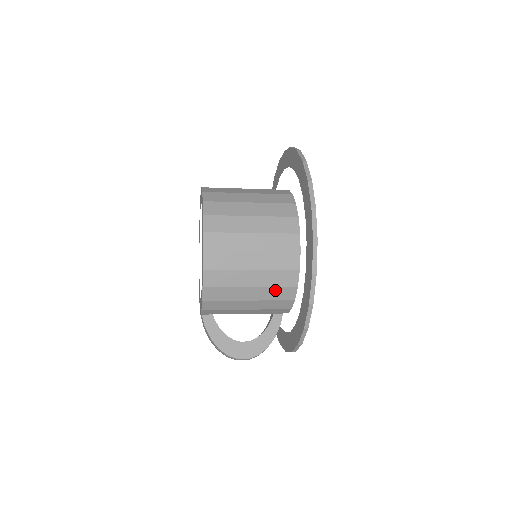
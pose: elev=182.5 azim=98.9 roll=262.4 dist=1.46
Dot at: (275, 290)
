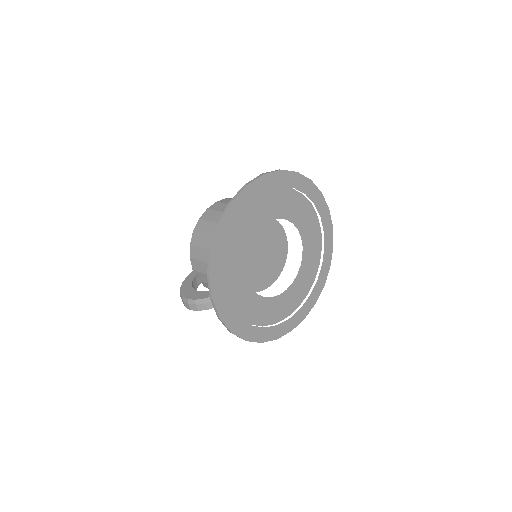
Dot at: occluded
